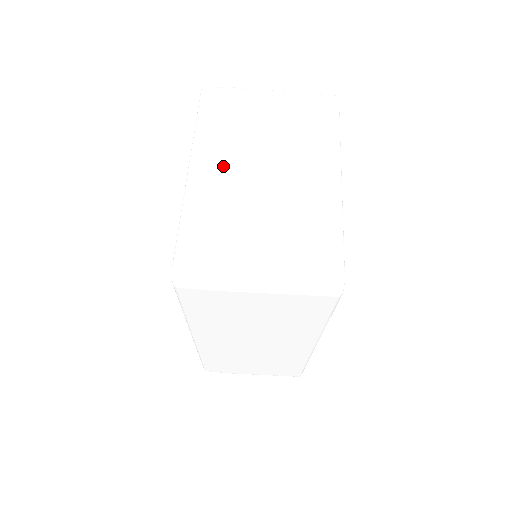
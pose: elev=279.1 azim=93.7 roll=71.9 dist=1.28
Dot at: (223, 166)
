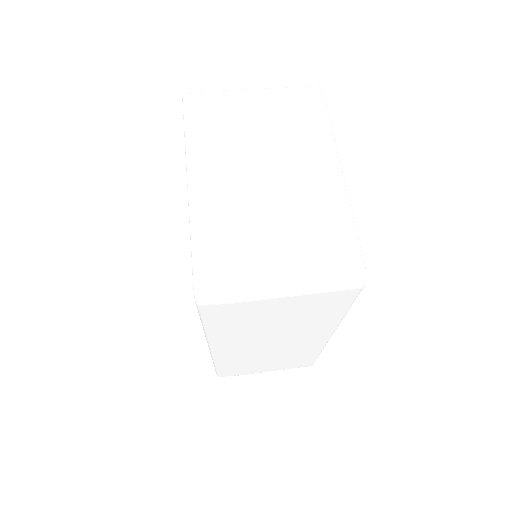
Dot at: (223, 174)
